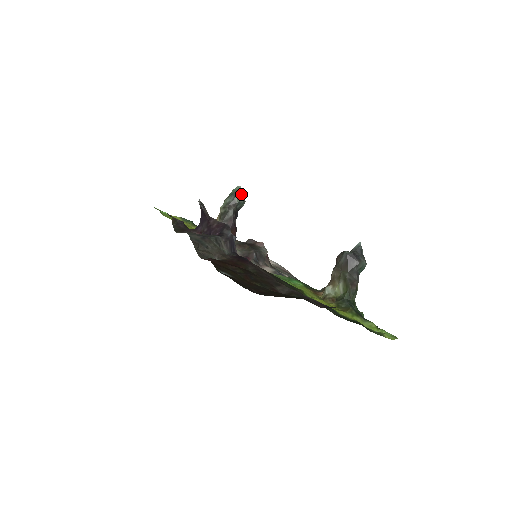
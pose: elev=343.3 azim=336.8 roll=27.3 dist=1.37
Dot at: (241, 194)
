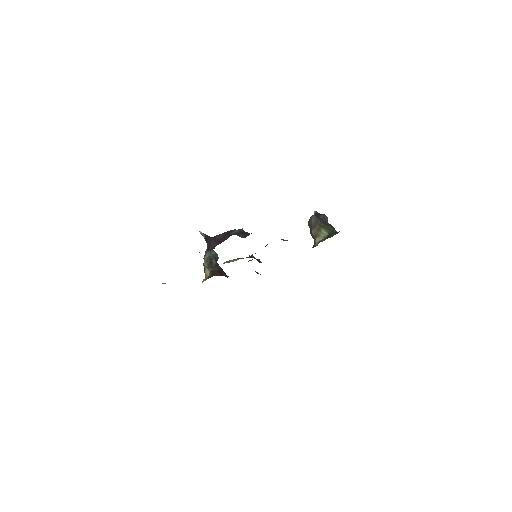
Dot at: (213, 250)
